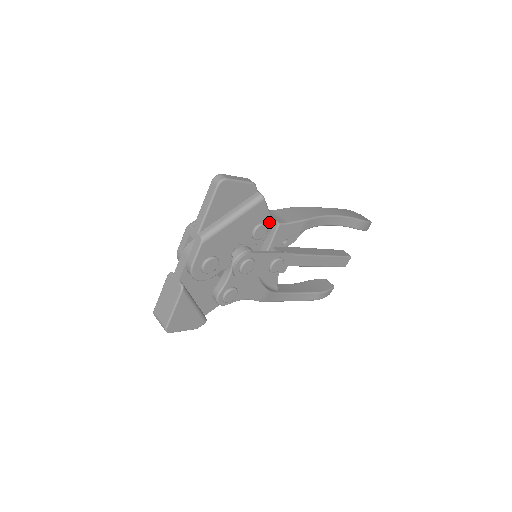
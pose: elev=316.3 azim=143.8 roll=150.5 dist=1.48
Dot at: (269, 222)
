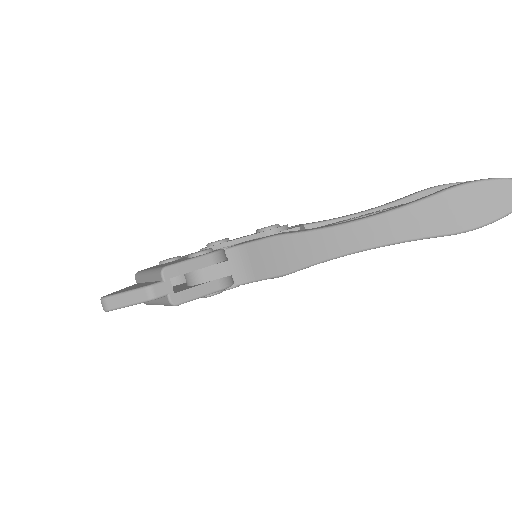
Dot at: (216, 291)
